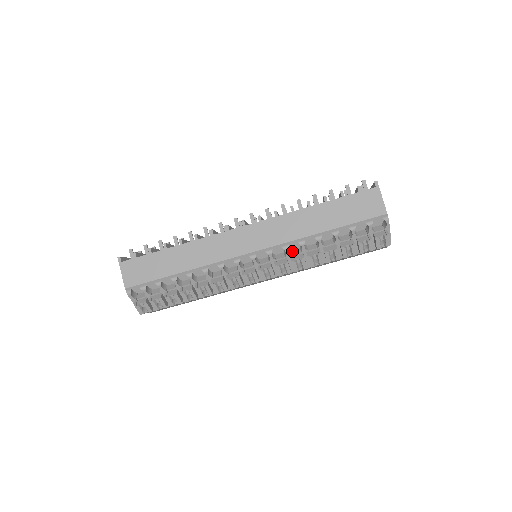
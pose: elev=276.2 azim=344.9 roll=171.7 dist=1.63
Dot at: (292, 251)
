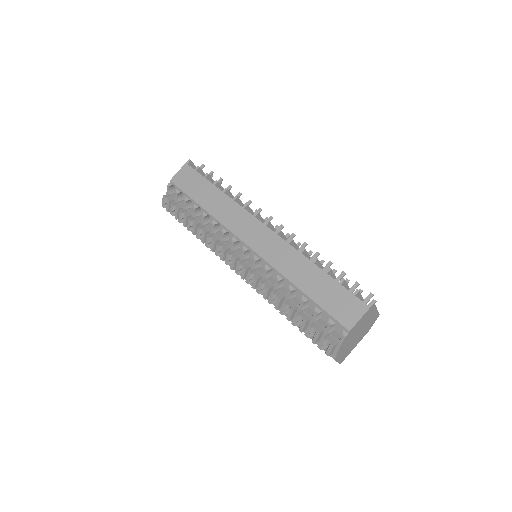
Dot at: (272, 277)
